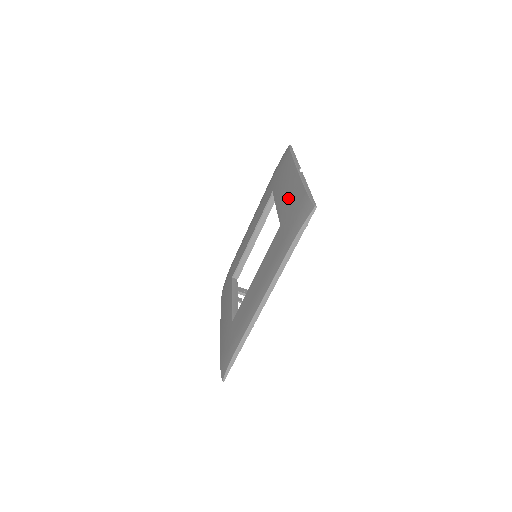
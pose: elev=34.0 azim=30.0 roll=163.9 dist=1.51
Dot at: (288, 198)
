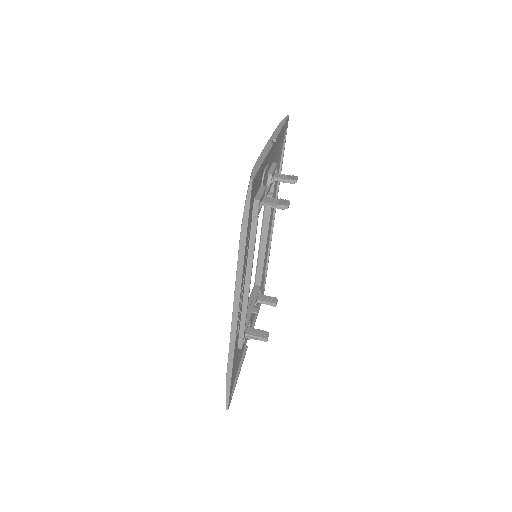
Dot at: occluded
